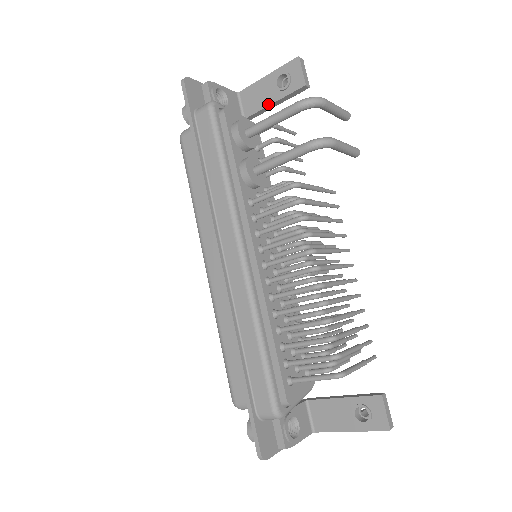
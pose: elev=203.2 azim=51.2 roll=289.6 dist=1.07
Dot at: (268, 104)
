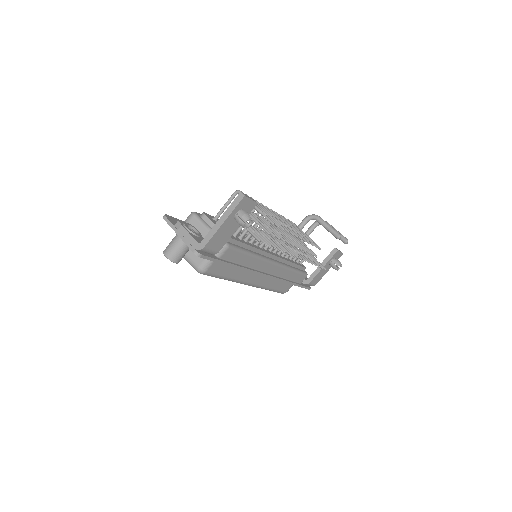
Dot at: (318, 267)
